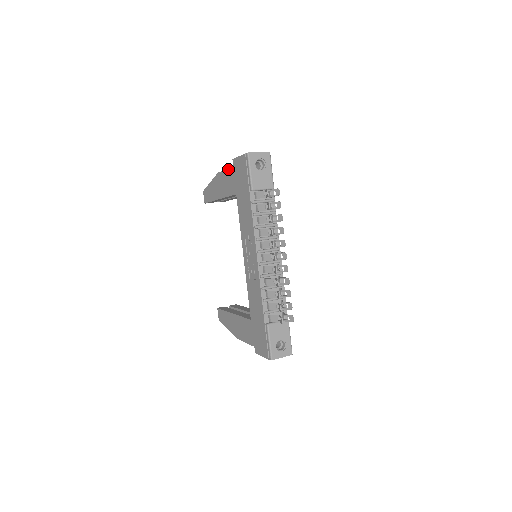
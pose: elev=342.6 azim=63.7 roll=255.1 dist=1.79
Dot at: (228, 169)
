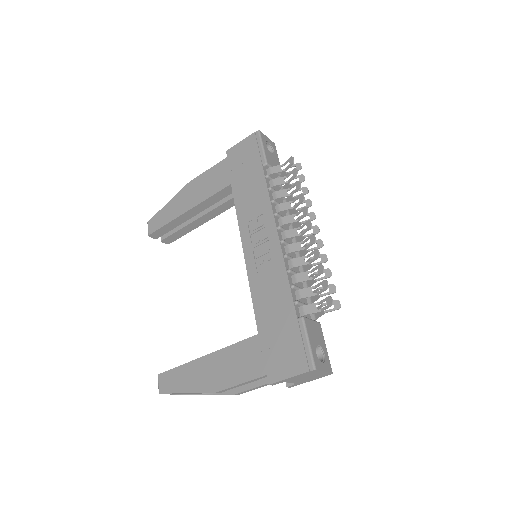
Dot at: (215, 165)
